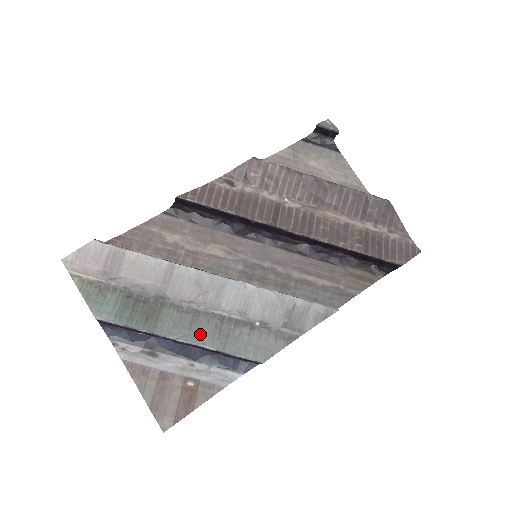
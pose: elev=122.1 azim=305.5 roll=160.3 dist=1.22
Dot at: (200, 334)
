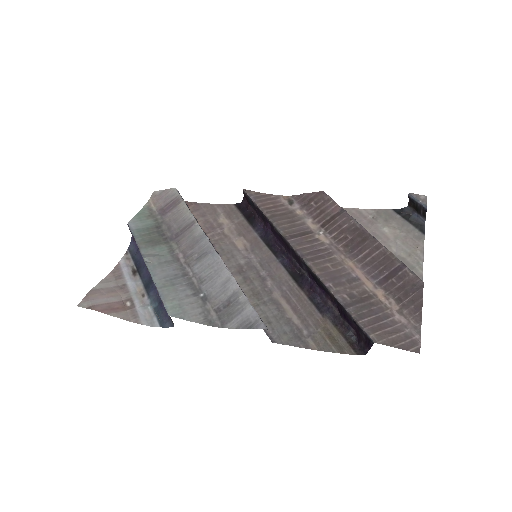
Dot at: (161, 270)
